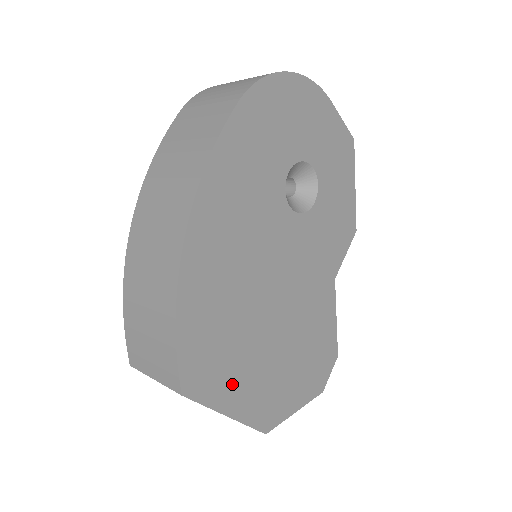
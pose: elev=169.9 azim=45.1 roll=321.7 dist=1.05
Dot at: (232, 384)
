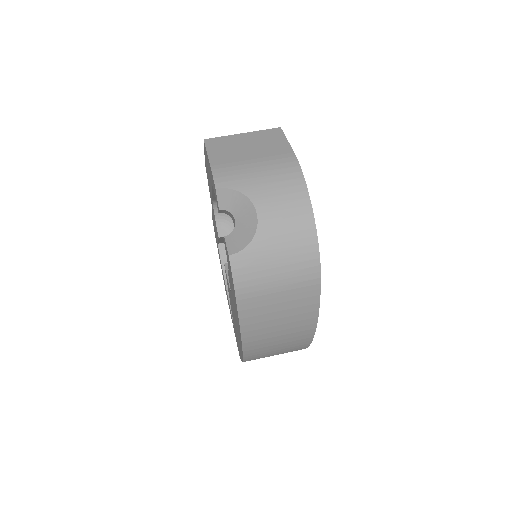
Dot at: occluded
